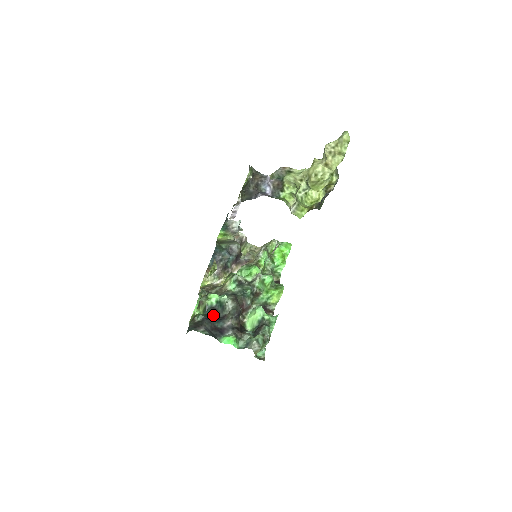
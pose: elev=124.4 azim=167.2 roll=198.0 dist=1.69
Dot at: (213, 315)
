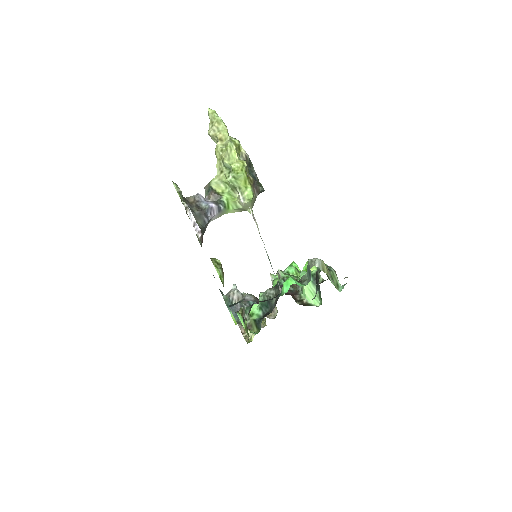
Dot at: (266, 315)
